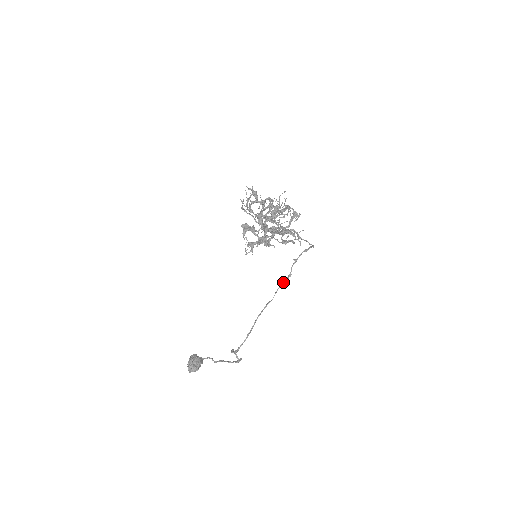
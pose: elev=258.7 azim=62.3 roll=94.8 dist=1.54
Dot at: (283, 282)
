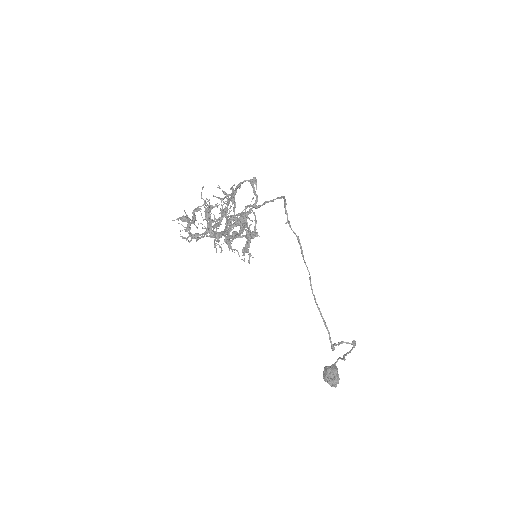
Dot at: occluded
